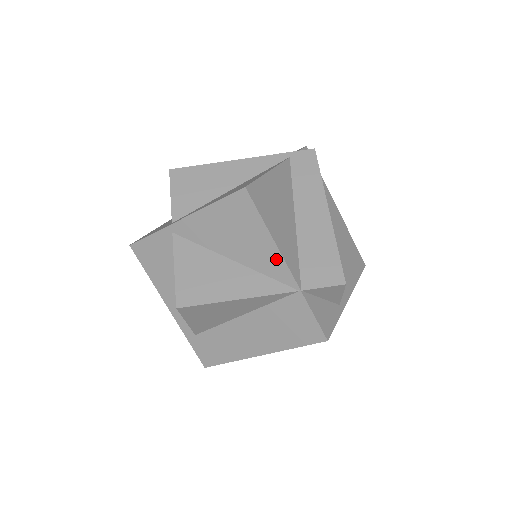
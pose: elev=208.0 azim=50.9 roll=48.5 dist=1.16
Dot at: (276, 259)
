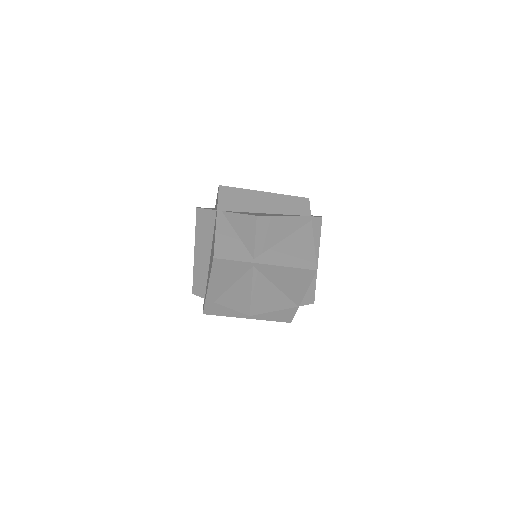
Dot at: (301, 295)
